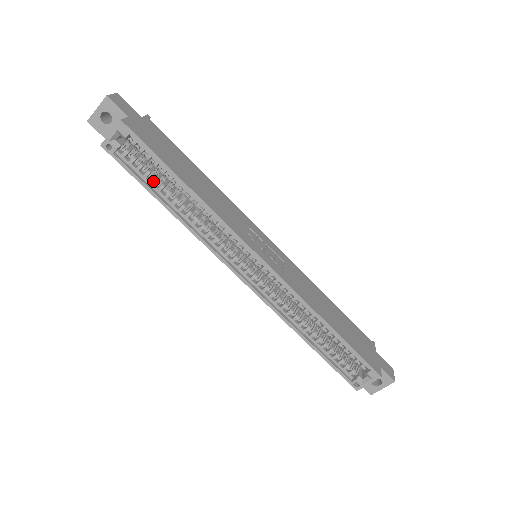
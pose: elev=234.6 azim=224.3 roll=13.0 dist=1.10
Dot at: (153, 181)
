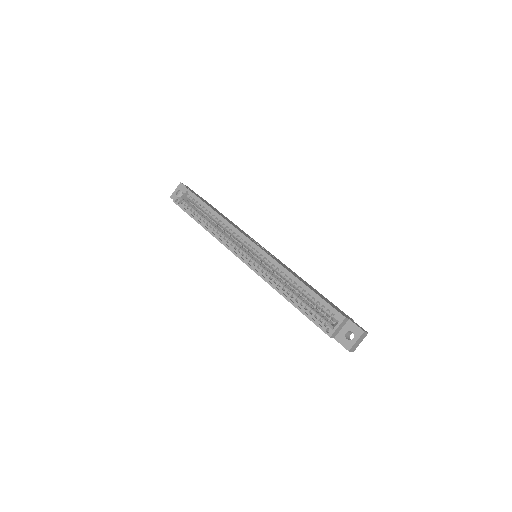
Dot at: (196, 214)
